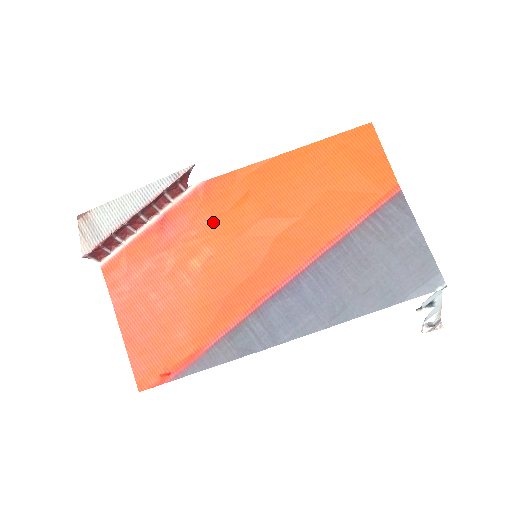
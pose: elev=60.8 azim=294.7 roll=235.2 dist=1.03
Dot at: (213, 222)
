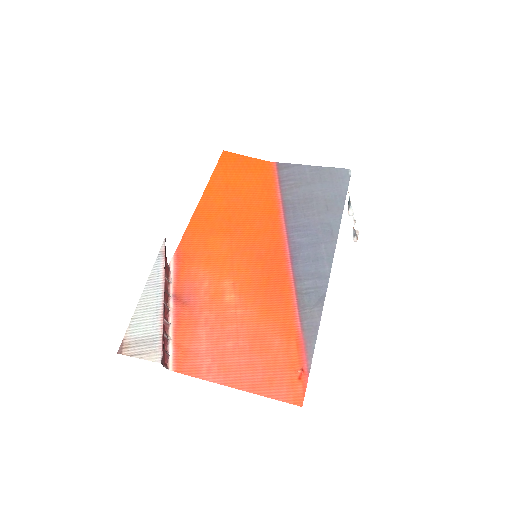
Dot at: (209, 267)
